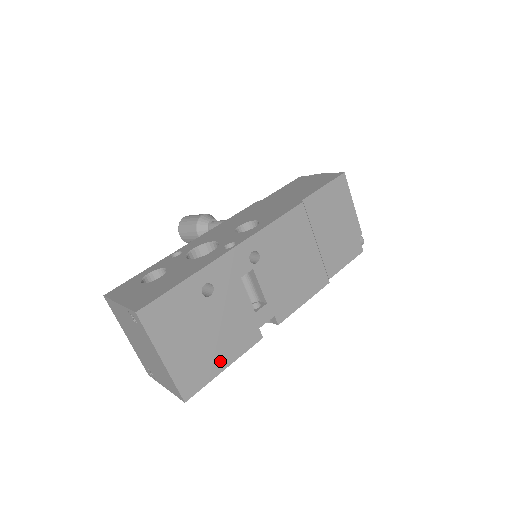
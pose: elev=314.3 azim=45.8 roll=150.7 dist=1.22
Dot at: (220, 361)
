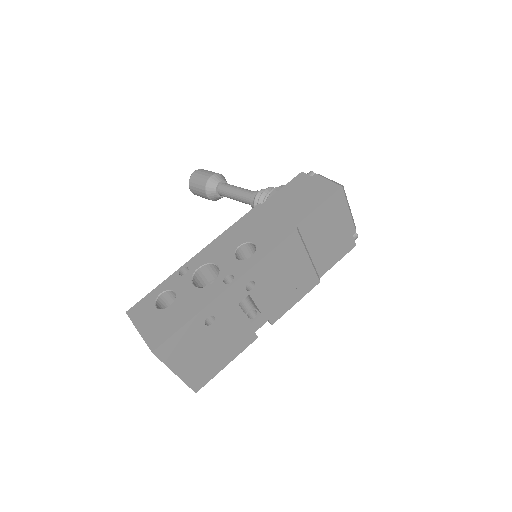
Dot at: (222, 362)
